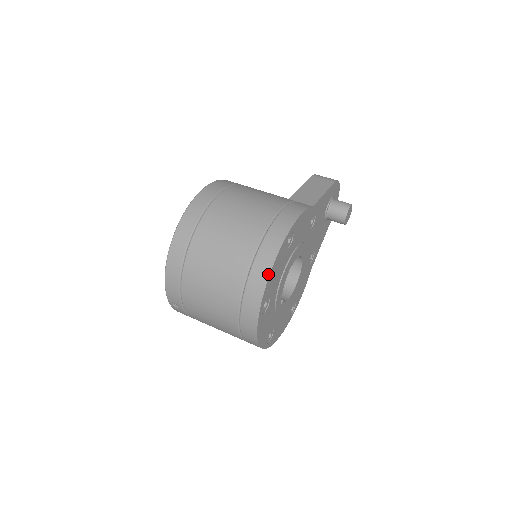
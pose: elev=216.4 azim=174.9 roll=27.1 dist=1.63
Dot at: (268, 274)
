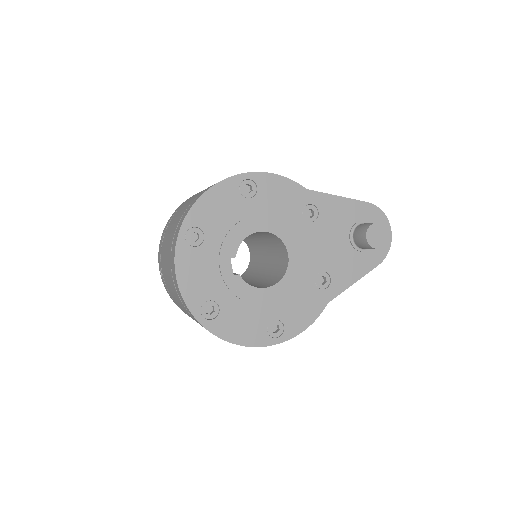
Dot at: (201, 195)
